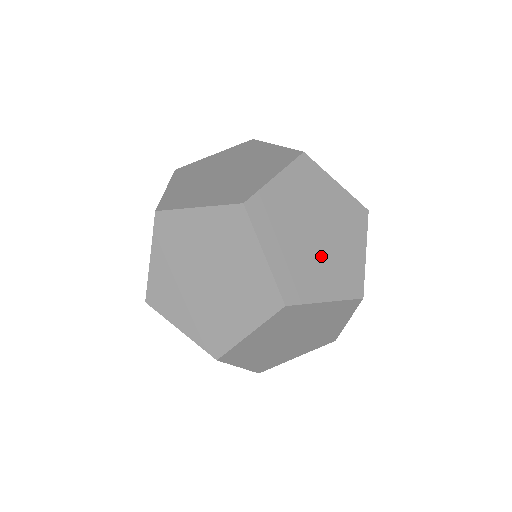
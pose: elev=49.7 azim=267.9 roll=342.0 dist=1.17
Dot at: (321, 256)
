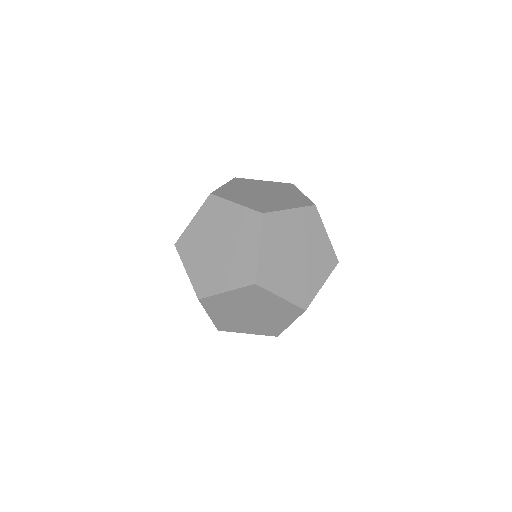
Dot at: (273, 199)
